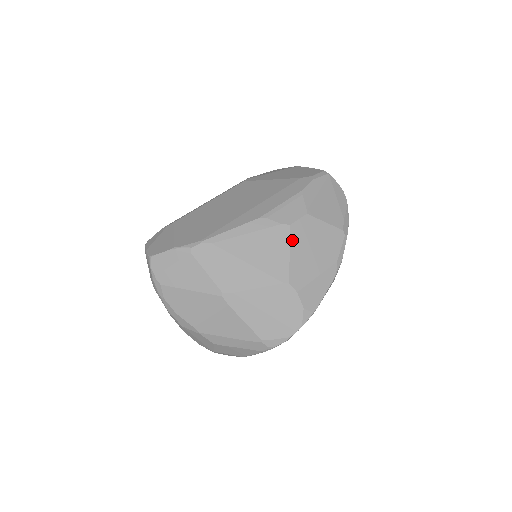
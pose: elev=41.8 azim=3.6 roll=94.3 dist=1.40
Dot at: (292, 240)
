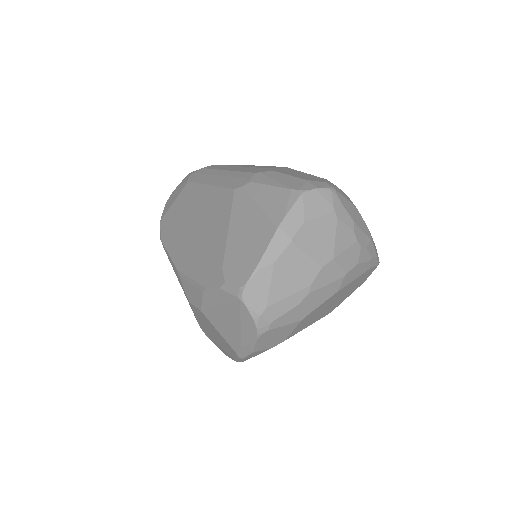
Dot at: (194, 311)
